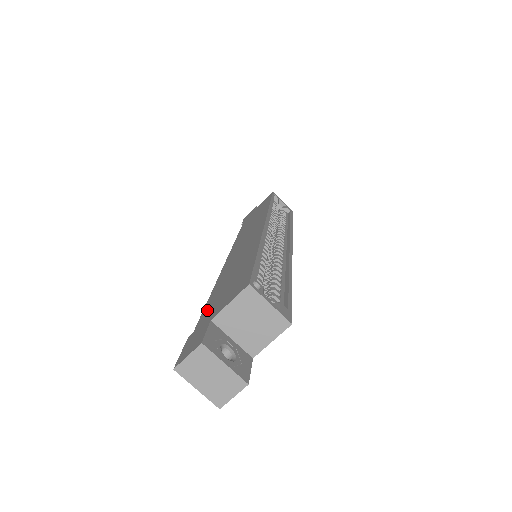
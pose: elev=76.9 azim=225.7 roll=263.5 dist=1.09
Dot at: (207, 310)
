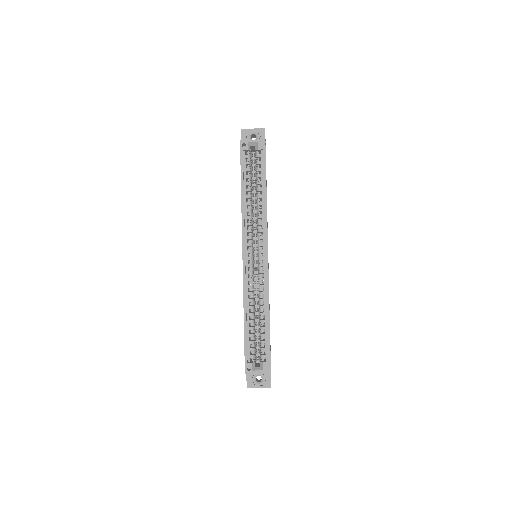
Dot at: occluded
